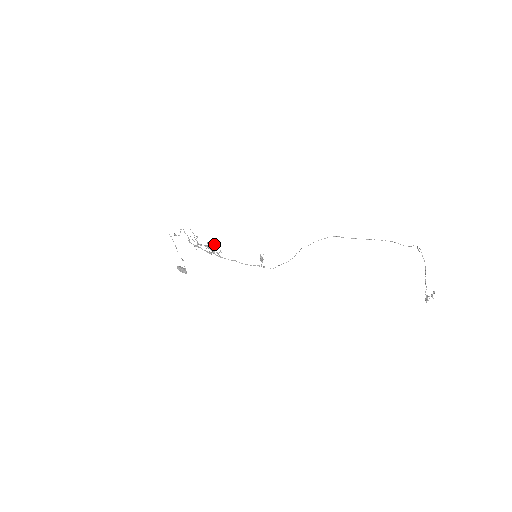
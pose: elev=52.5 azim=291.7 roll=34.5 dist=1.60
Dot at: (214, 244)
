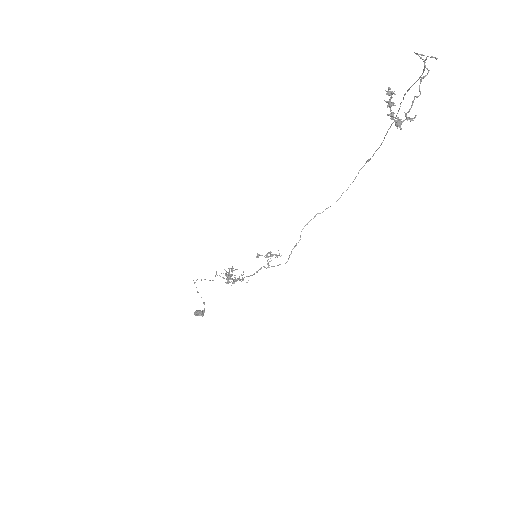
Dot at: (231, 269)
